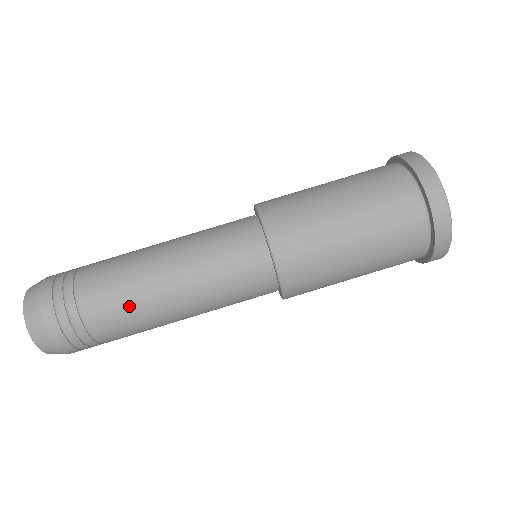
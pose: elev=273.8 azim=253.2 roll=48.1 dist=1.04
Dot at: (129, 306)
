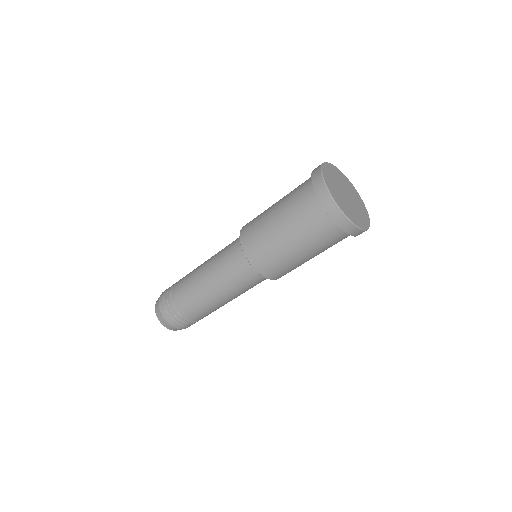
Dot at: occluded
